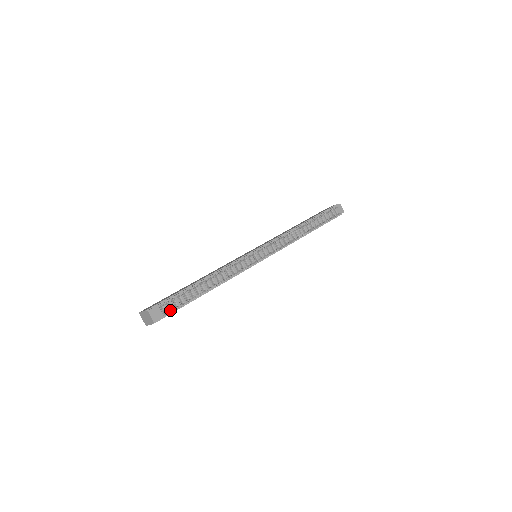
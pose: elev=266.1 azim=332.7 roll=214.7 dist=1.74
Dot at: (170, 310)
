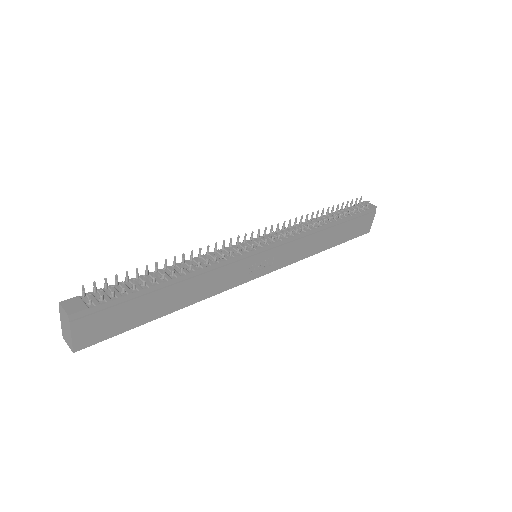
Dot at: (99, 298)
